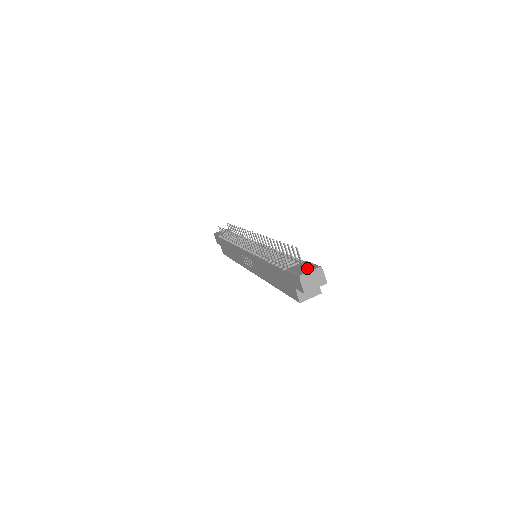
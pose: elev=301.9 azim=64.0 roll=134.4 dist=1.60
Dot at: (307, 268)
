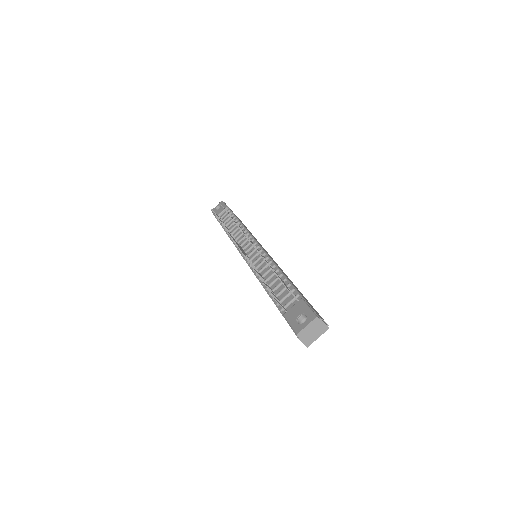
Dot at: (303, 315)
